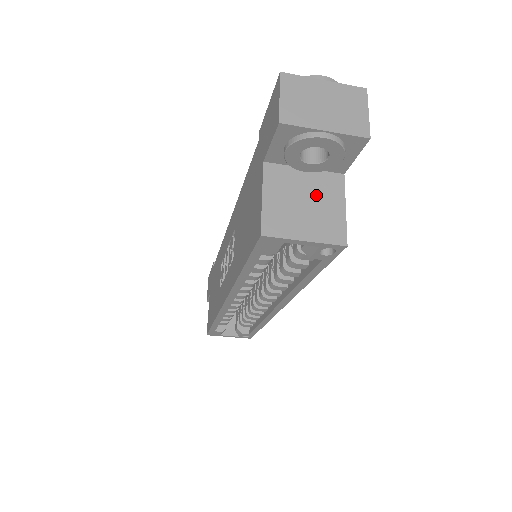
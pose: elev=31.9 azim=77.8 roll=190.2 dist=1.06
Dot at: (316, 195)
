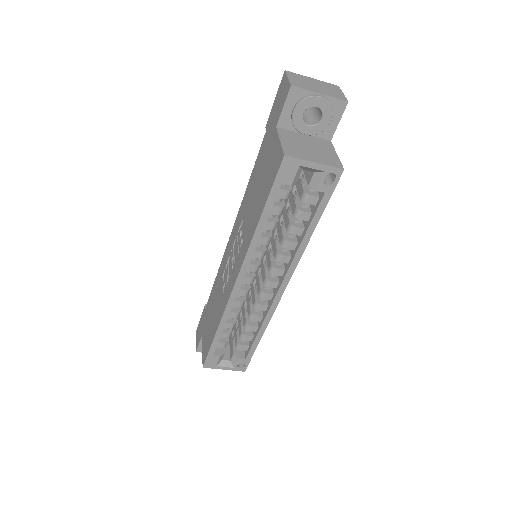
Dot at: (315, 146)
